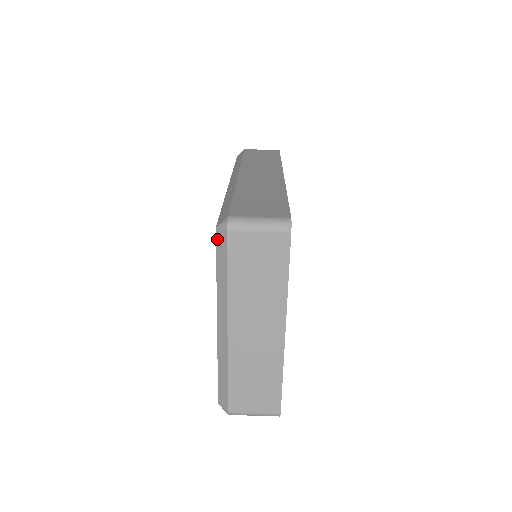
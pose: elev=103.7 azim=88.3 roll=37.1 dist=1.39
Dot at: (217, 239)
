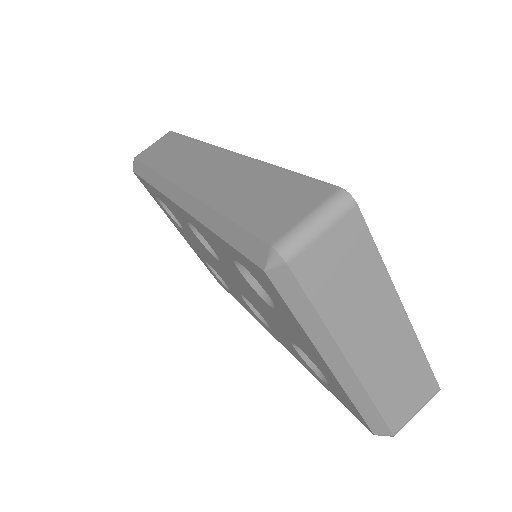
Dot at: (275, 283)
